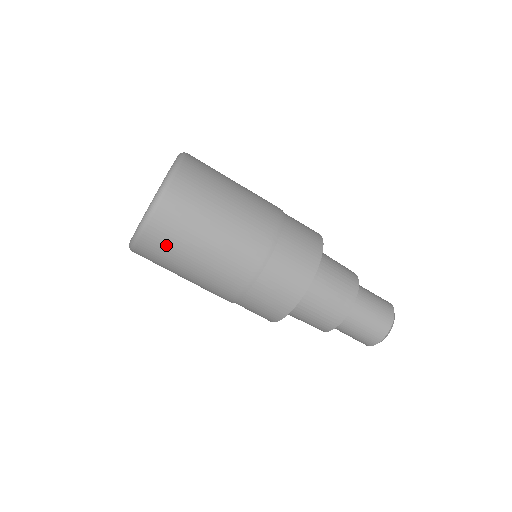
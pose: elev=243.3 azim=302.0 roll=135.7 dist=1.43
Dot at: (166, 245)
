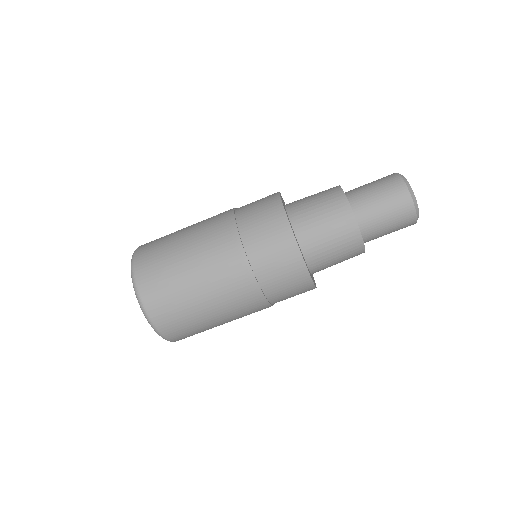
Dot at: (168, 302)
